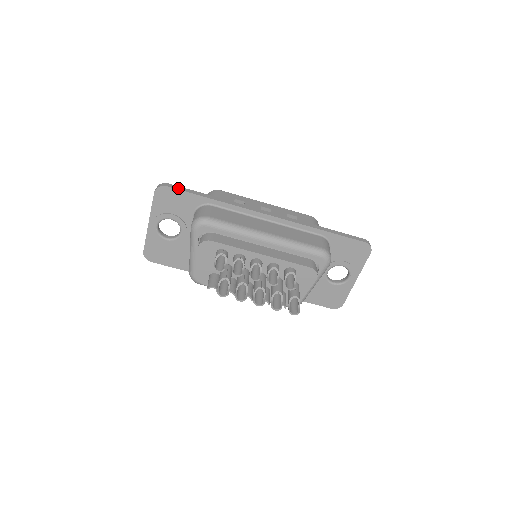
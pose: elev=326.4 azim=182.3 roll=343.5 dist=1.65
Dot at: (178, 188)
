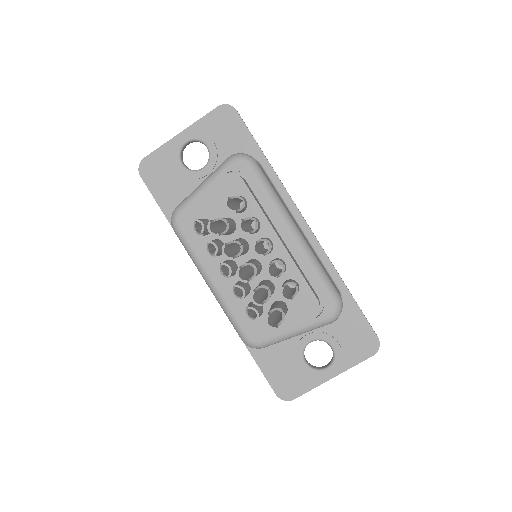
Dot at: occluded
